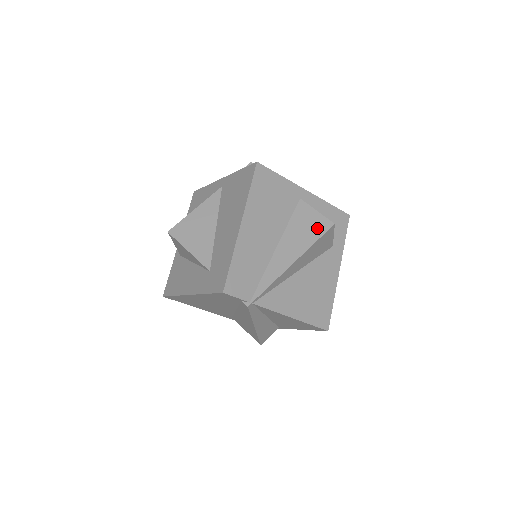
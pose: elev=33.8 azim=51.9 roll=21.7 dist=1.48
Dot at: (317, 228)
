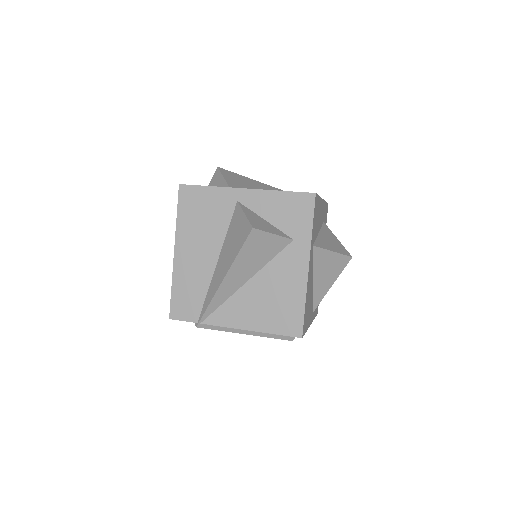
Dot at: (241, 236)
